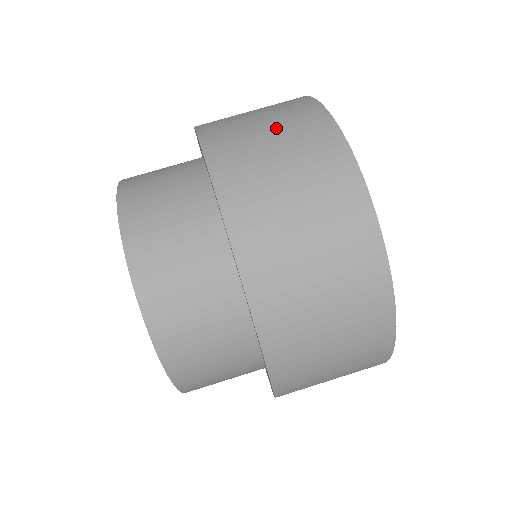
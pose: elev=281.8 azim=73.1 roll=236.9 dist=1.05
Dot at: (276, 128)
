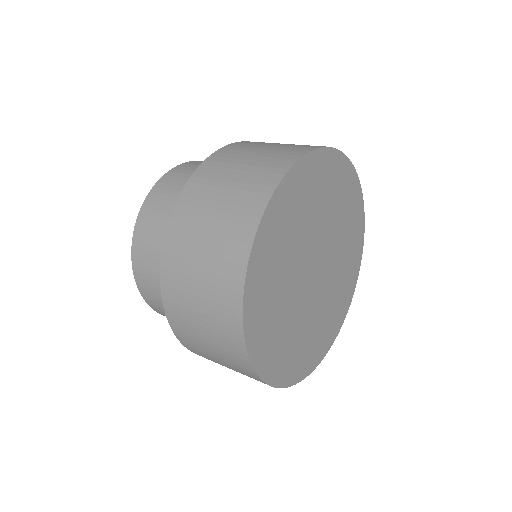
Dot at: (258, 158)
